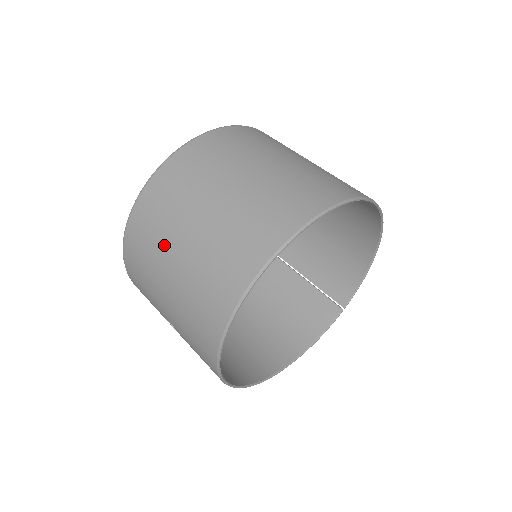
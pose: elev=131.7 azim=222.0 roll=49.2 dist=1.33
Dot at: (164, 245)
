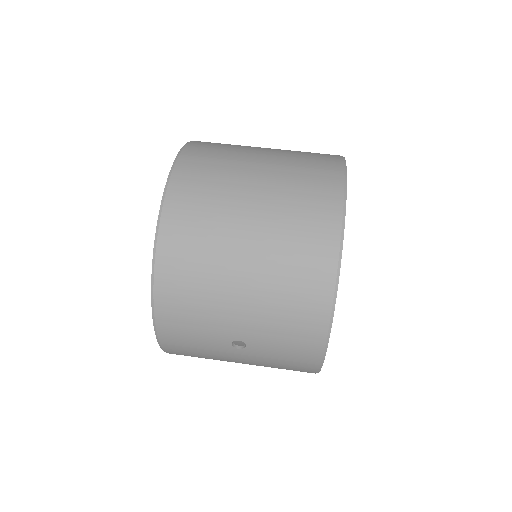
Dot at: (222, 251)
